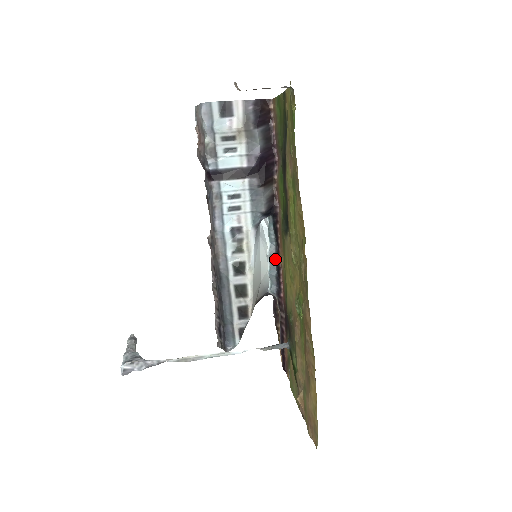
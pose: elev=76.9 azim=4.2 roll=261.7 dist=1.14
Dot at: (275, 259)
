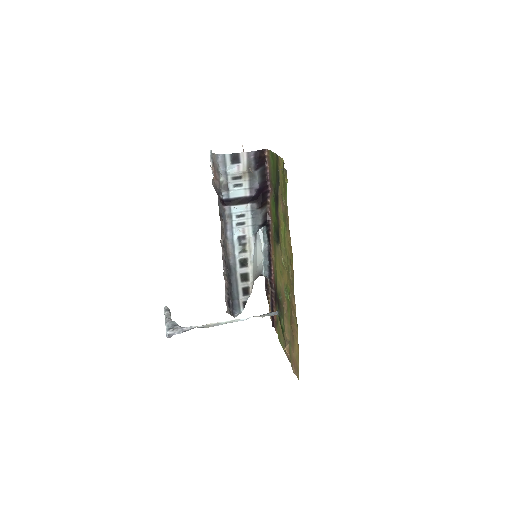
Dot at: (268, 254)
